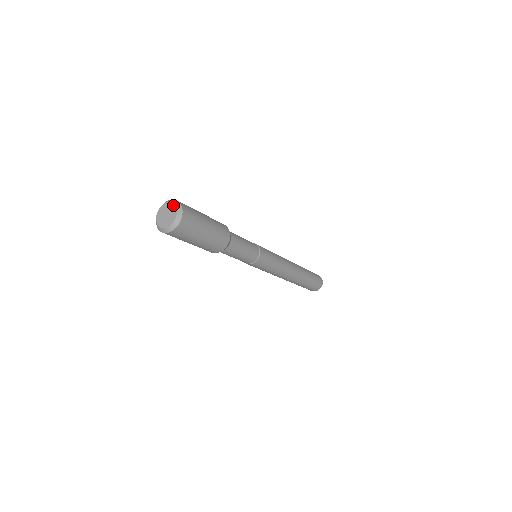
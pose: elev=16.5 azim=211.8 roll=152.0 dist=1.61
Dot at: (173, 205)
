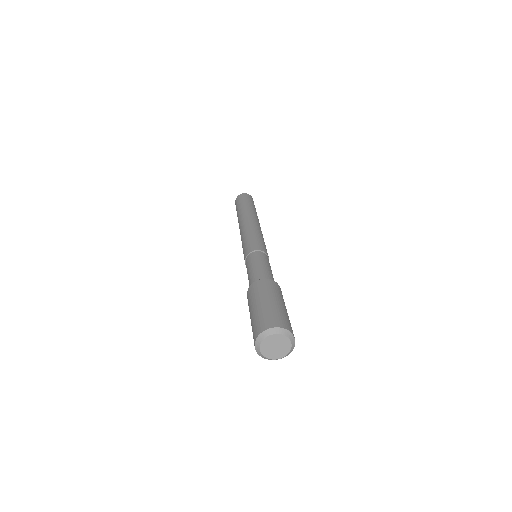
Dot at: (289, 344)
